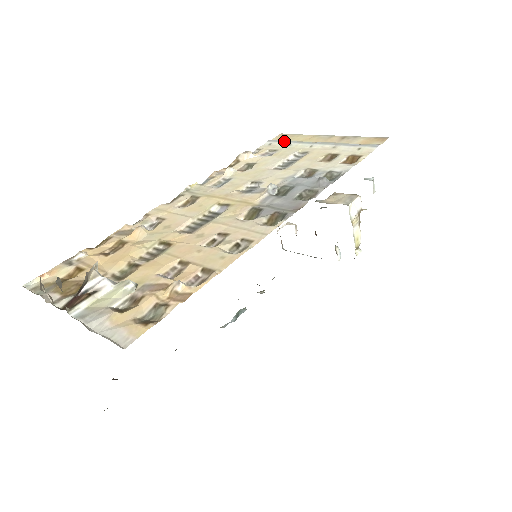
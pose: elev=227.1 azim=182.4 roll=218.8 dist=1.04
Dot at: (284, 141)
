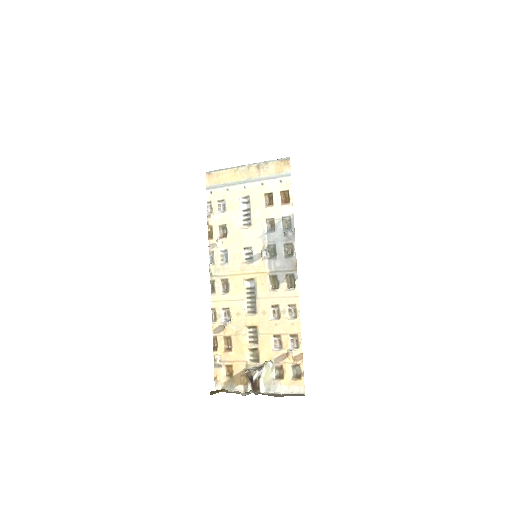
Dot at: (220, 187)
